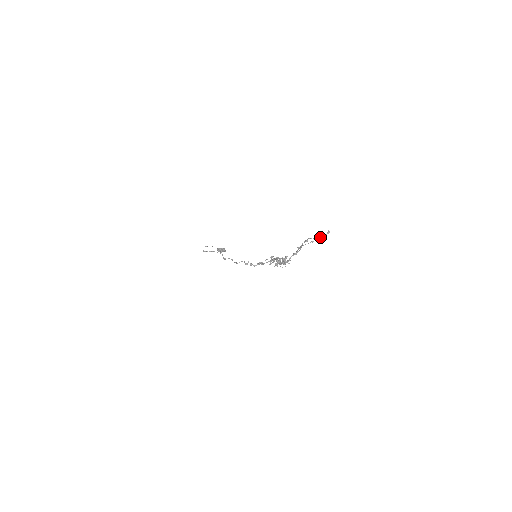
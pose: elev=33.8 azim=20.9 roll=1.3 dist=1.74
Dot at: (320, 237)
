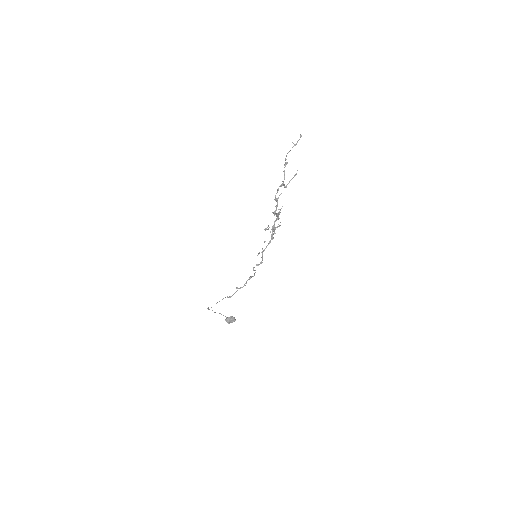
Dot at: (295, 144)
